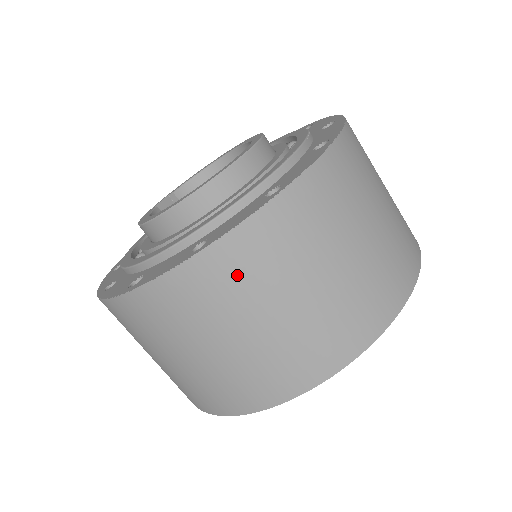
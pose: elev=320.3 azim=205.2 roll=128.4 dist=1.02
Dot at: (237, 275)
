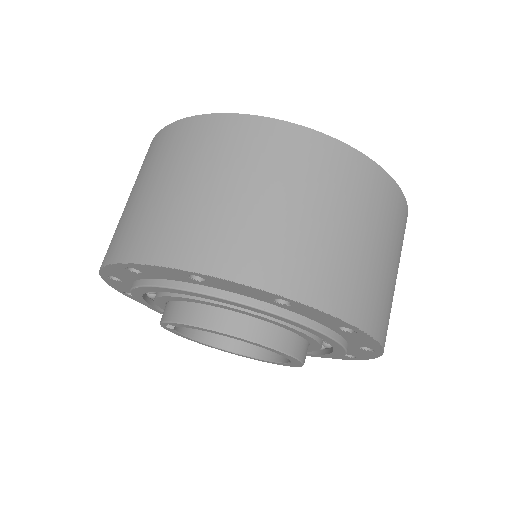
Dot at: (394, 214)
